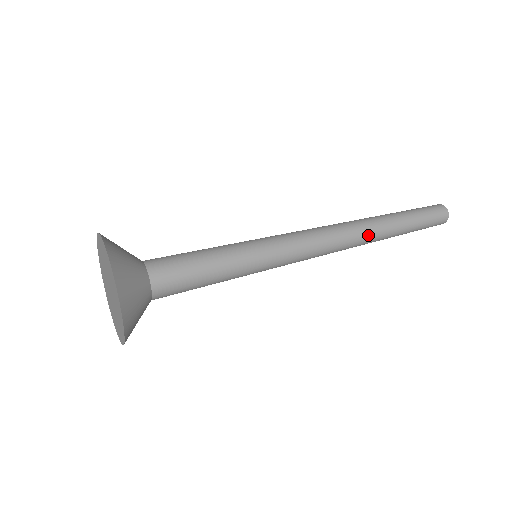
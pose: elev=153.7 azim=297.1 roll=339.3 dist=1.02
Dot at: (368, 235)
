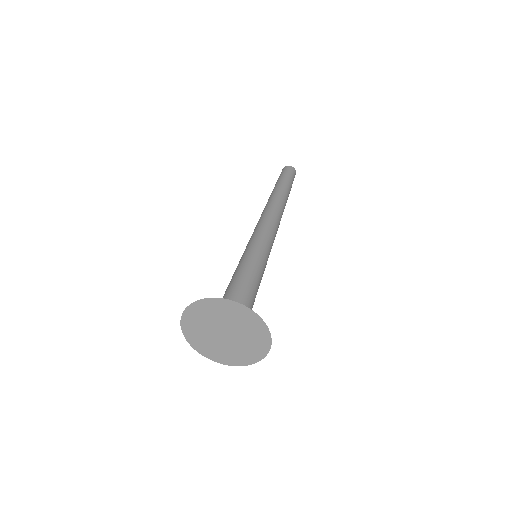
Dot at: (283, 204)
